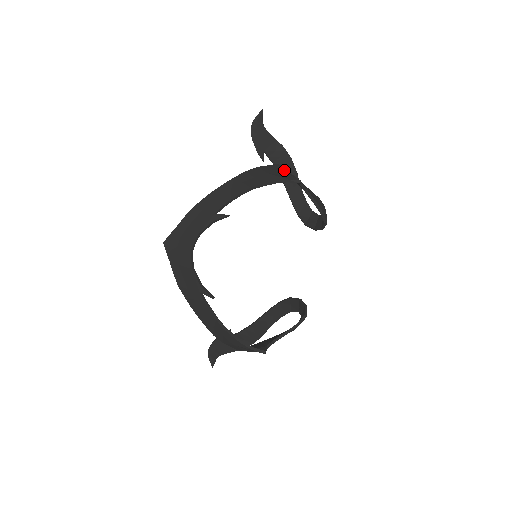
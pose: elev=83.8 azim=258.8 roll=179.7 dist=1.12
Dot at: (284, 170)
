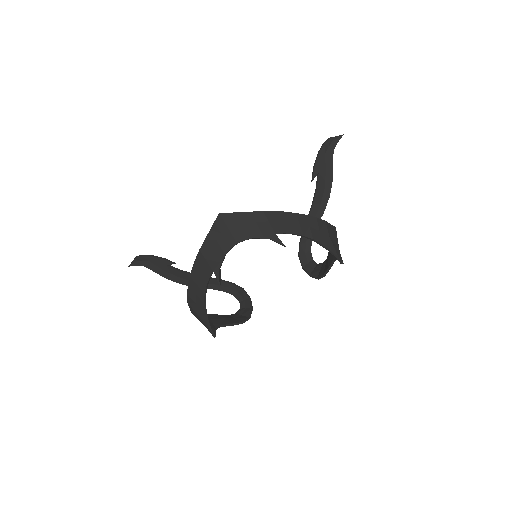
Dot at: occluded
